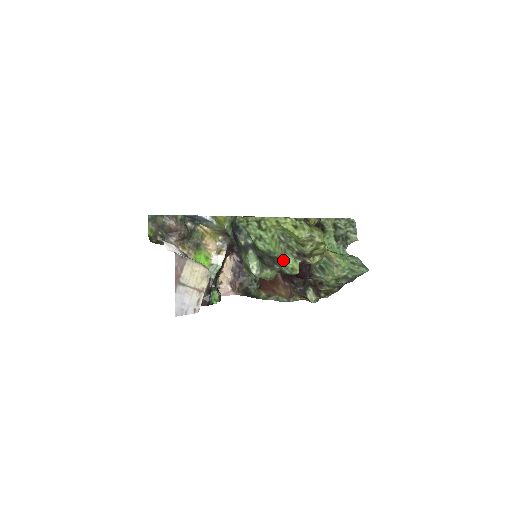
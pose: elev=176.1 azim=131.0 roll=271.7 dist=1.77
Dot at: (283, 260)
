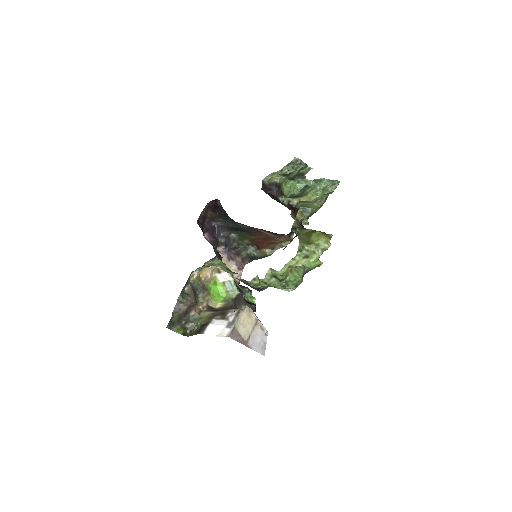
Dot at: (307, 270)
